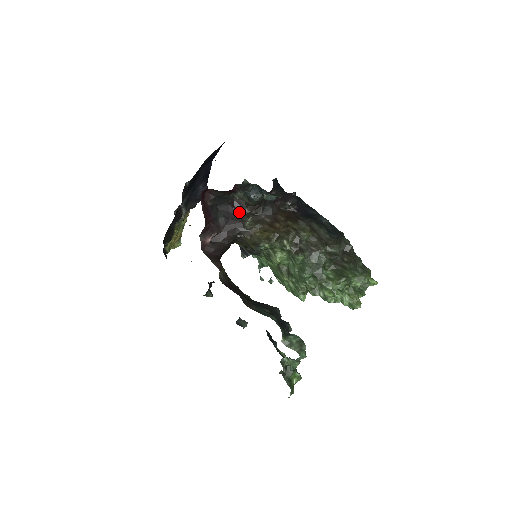
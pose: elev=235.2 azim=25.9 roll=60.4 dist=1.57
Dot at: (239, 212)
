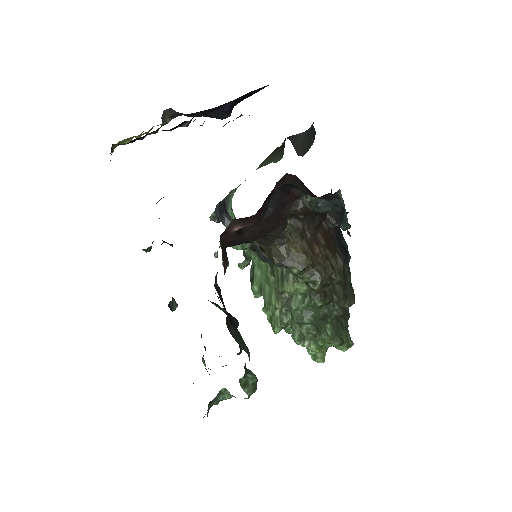
Dot at: (287, 207)
